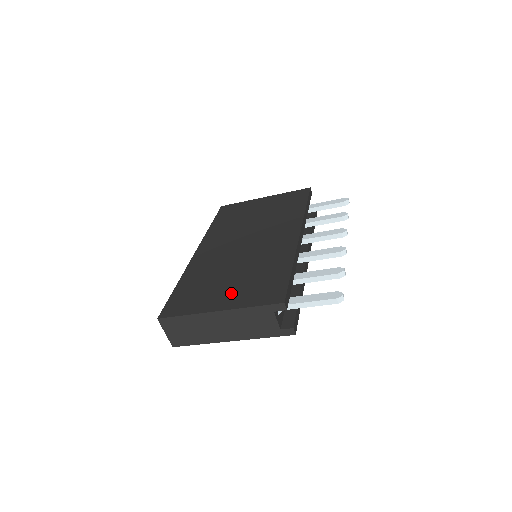
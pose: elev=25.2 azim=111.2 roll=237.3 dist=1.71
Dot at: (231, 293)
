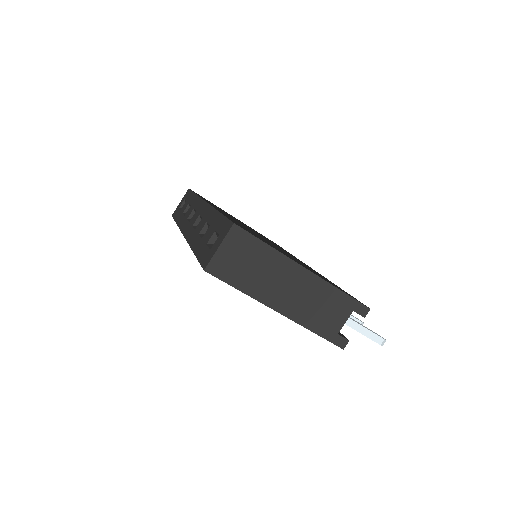
Dot at: occluded
